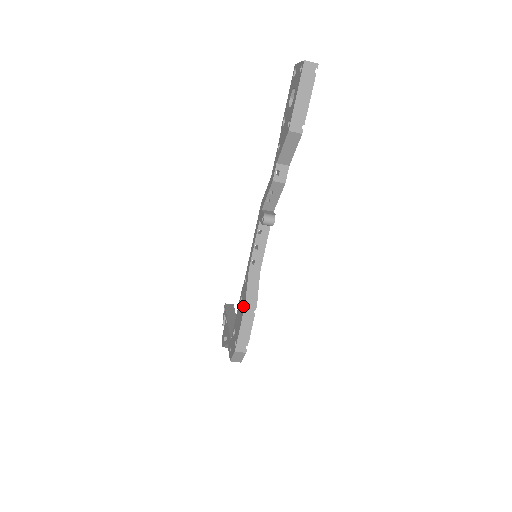
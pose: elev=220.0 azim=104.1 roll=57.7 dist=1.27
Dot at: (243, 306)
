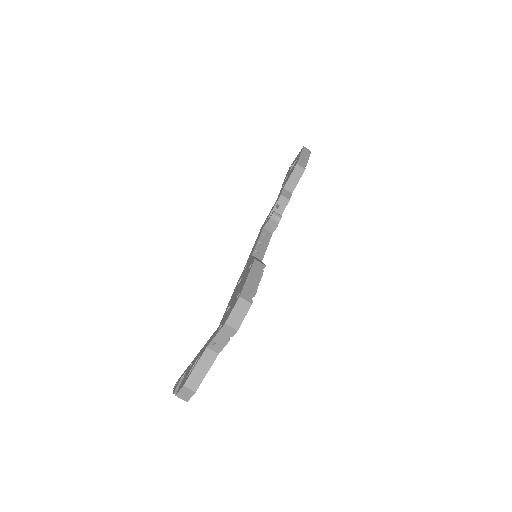
Dot at: (249, 268)
